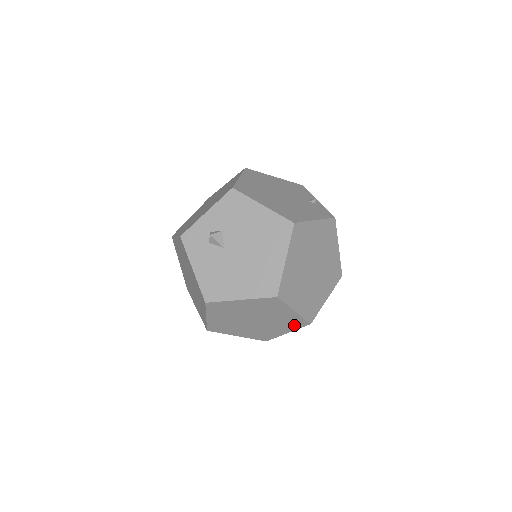
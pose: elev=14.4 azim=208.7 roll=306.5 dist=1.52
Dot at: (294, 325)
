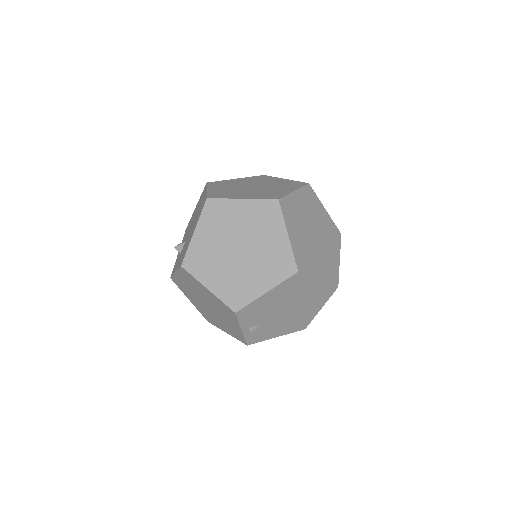
Dot at: (272, 217)
